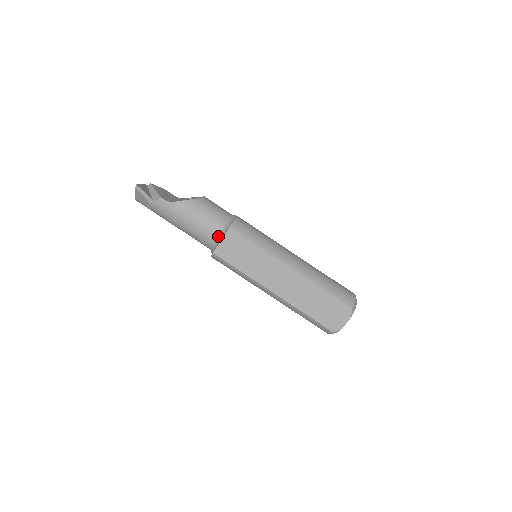
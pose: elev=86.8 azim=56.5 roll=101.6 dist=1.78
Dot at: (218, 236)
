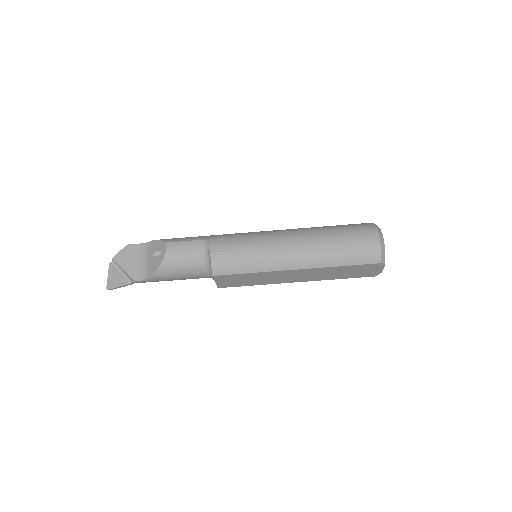
Dot at: (209, 277)
